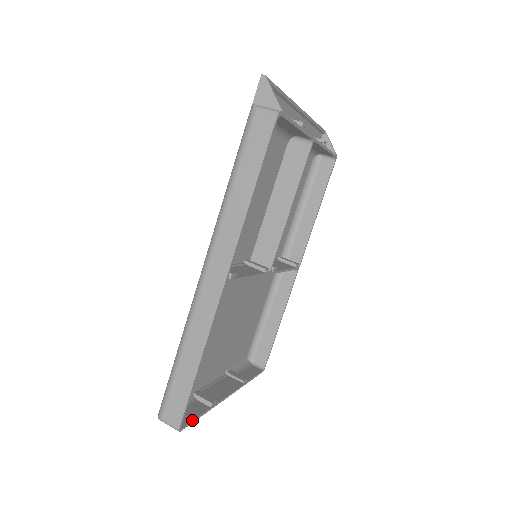
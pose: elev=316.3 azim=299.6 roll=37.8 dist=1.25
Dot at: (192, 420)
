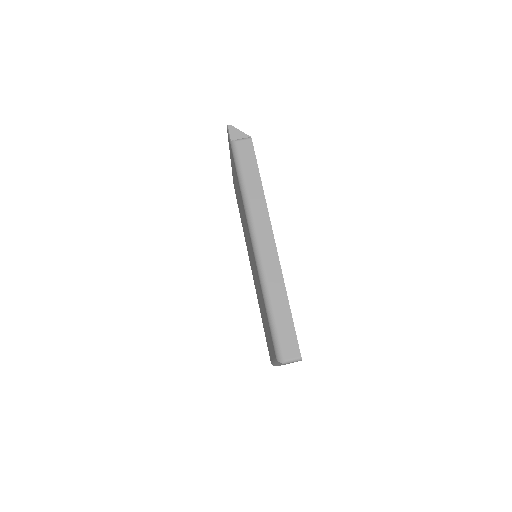
Dot at: occluded
